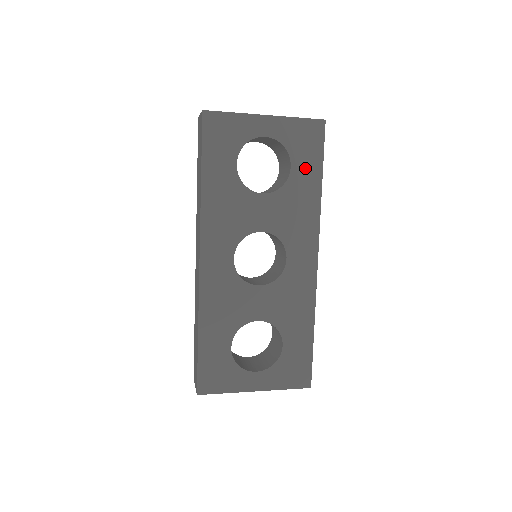
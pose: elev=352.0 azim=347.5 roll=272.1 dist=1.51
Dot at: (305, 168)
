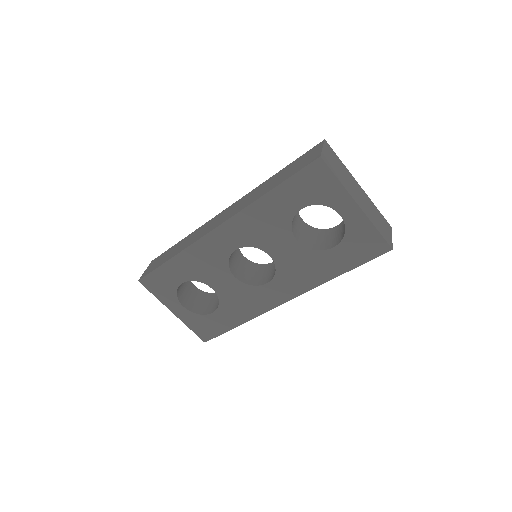
Dot at: (342, 257)
